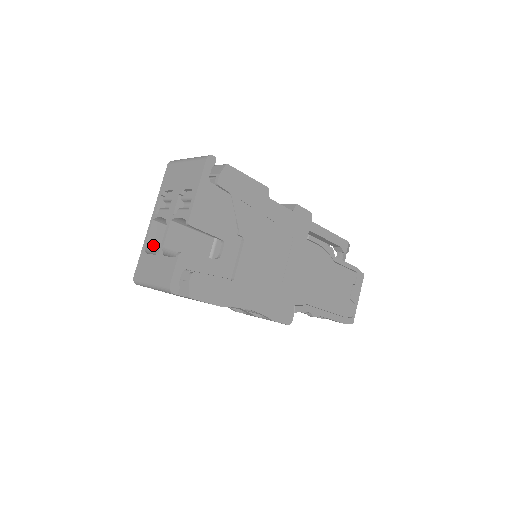
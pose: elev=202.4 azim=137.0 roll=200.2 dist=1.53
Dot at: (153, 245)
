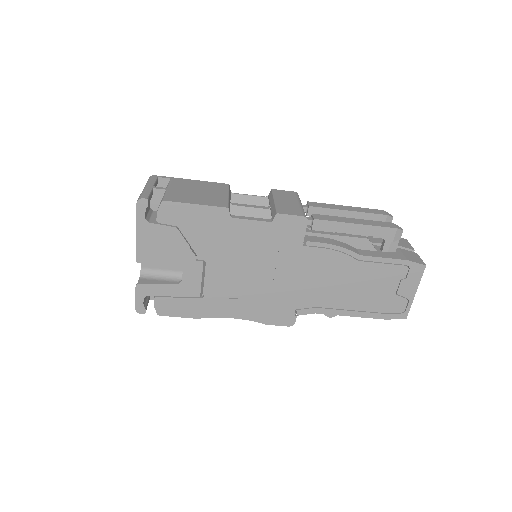
Dot at: occluded
